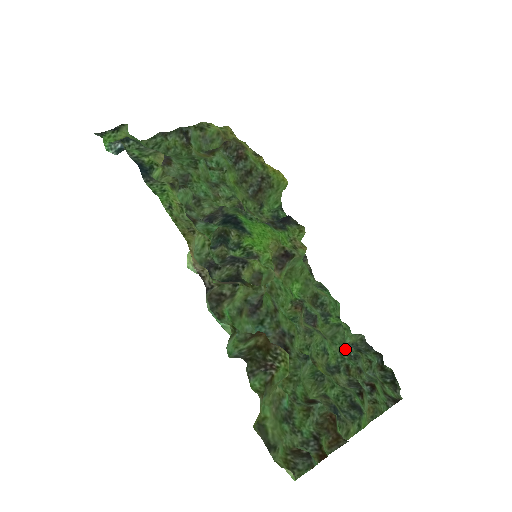
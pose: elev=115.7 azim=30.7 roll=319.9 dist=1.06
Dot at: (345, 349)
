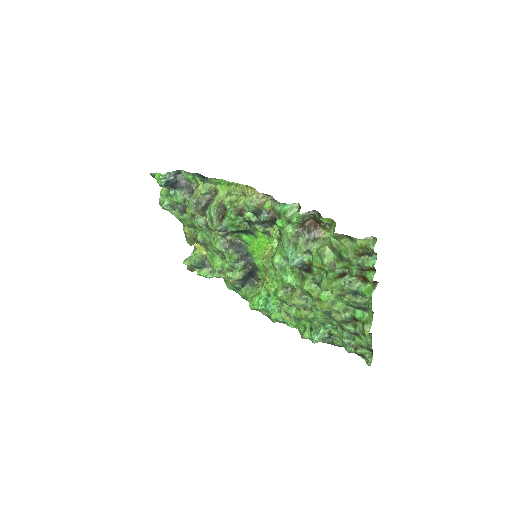
Dot at: (325, 322)
